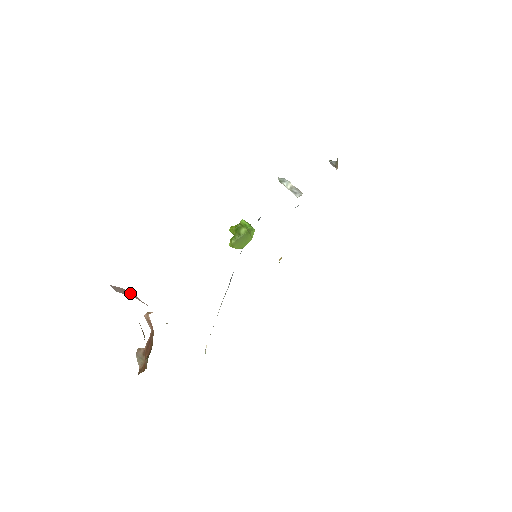
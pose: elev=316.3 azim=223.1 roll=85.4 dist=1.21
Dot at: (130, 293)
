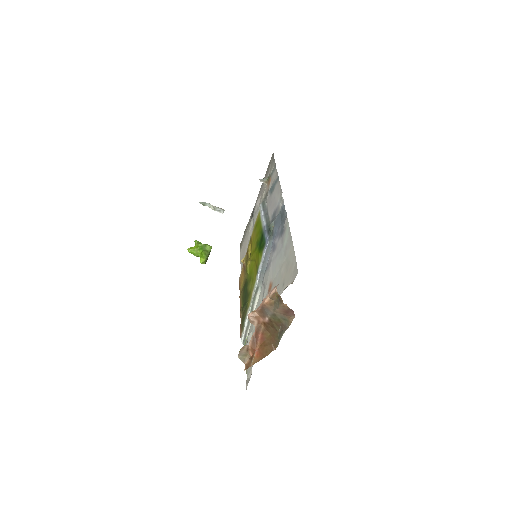
Dot at: occluded
